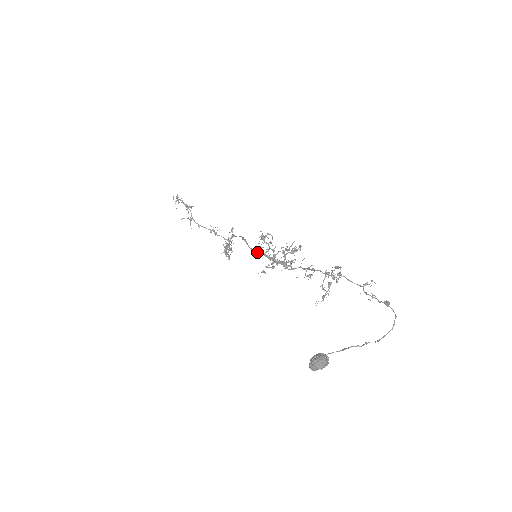
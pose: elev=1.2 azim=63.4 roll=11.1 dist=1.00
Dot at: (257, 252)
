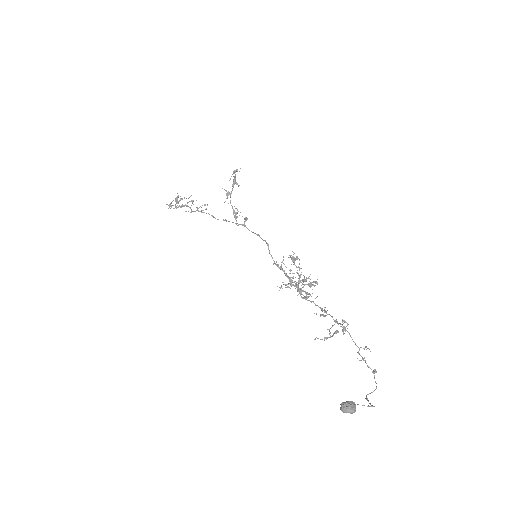
Dot at: (274, 262)
